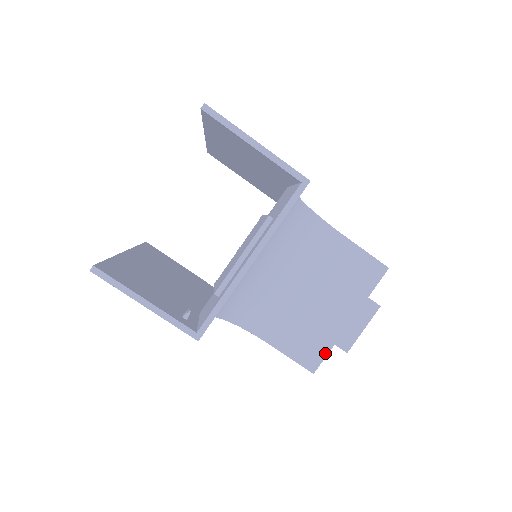
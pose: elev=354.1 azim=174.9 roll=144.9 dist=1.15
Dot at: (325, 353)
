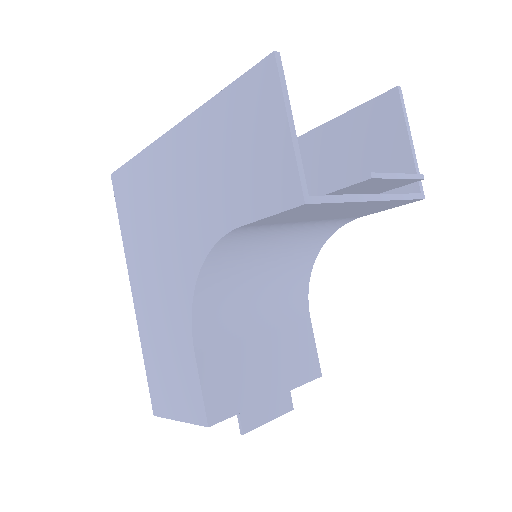
Dot at: (233, 412)
